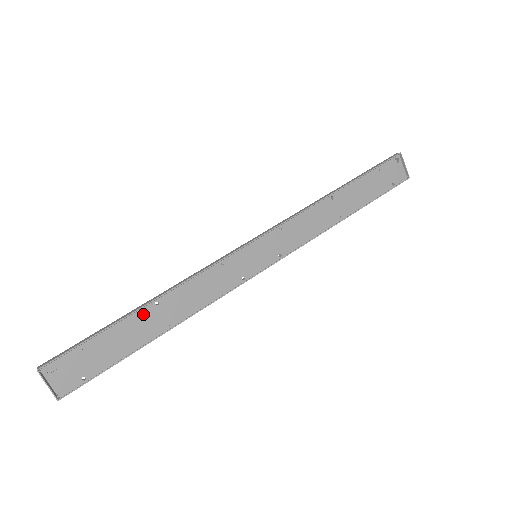
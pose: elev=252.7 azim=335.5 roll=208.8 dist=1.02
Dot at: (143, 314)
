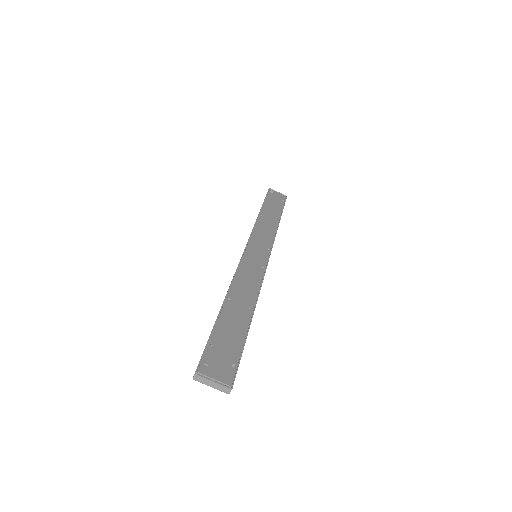
Dot at: (228, 309)
